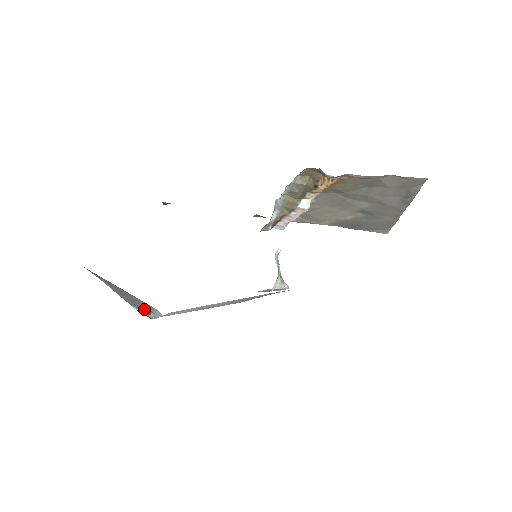
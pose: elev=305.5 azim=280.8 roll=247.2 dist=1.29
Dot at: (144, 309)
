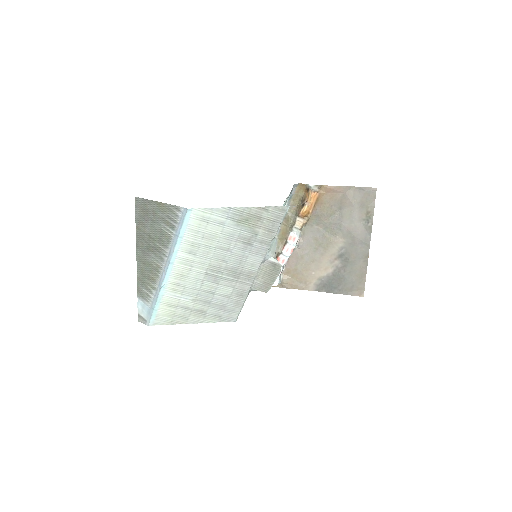
Dot at: (158, 266)
